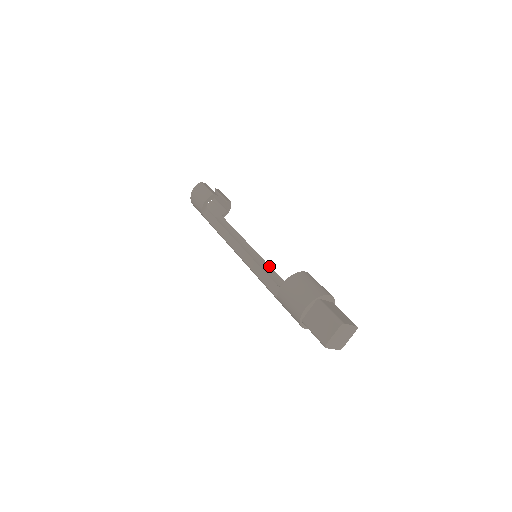
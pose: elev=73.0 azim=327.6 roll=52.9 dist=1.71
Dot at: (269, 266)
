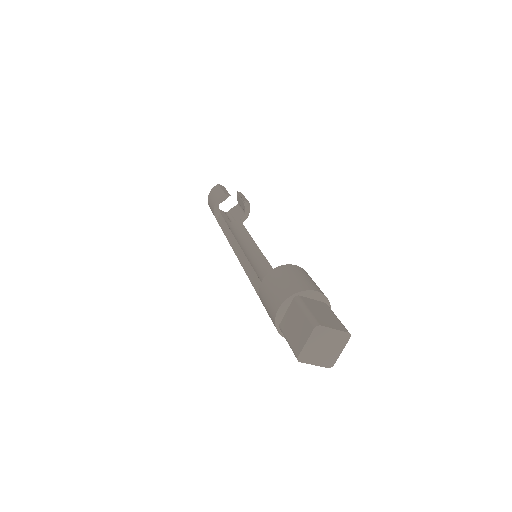
Dot at: (271, 267)
